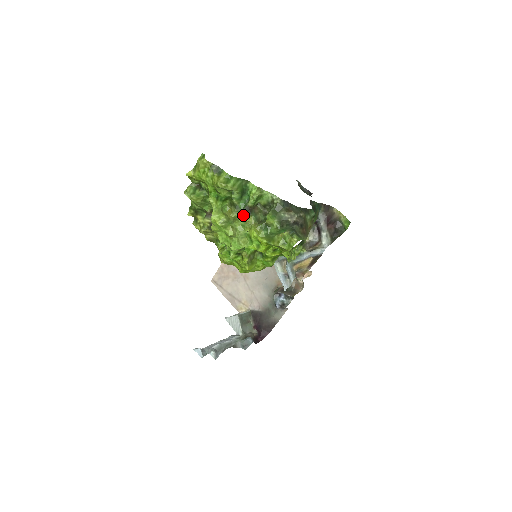
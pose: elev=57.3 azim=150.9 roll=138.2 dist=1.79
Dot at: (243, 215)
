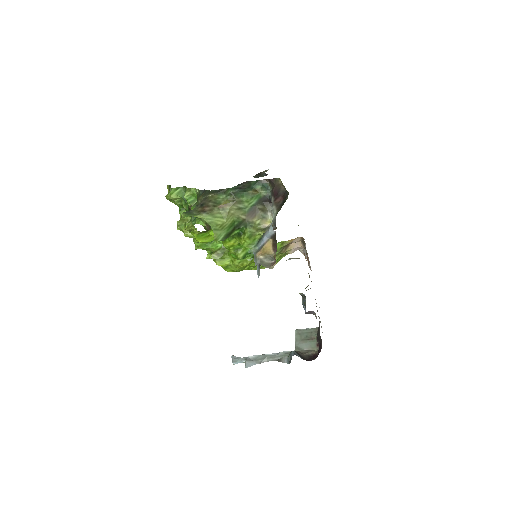
Dot at: occluded
